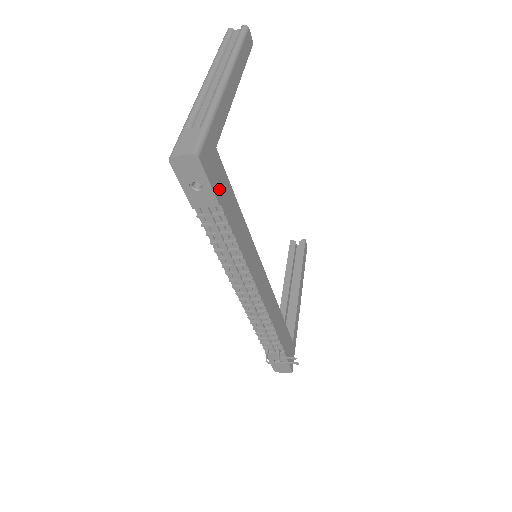
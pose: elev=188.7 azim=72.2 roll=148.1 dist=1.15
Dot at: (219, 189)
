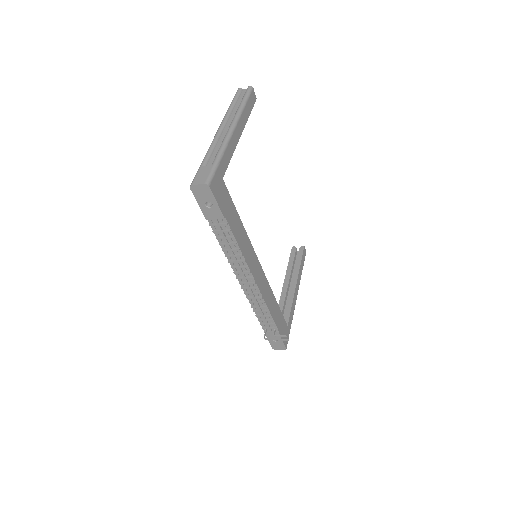
Dot at: (224, 207)
